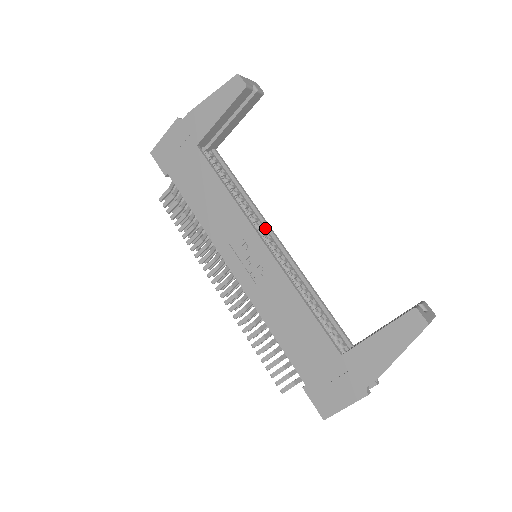
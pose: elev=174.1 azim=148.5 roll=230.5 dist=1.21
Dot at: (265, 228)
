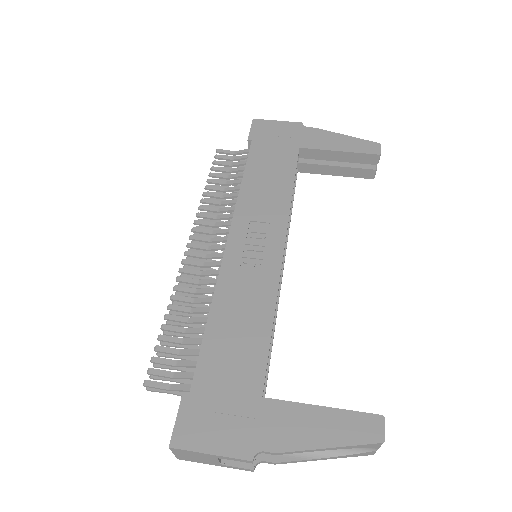
Dot at: occluded
